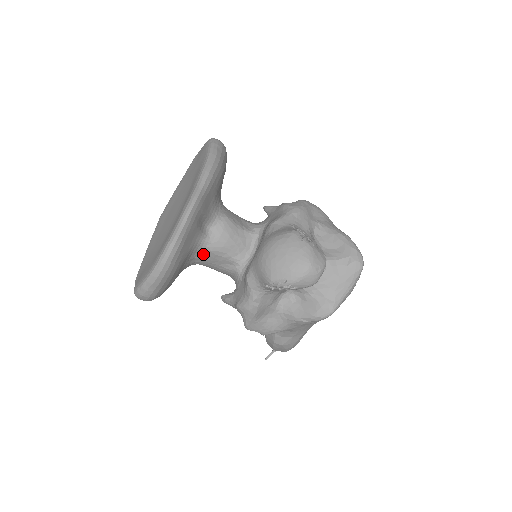
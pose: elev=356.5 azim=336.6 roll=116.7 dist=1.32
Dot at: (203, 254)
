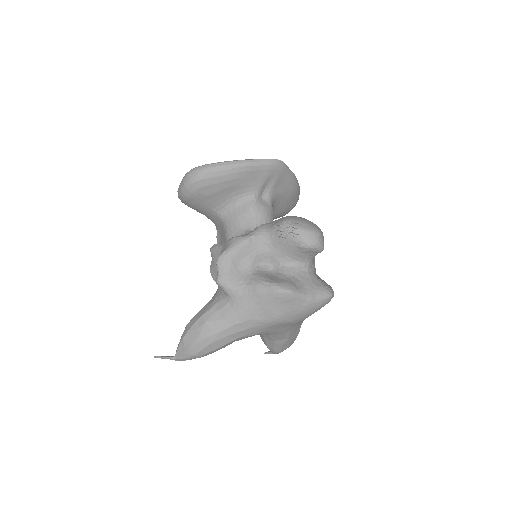
Dot at: (243, 204)
